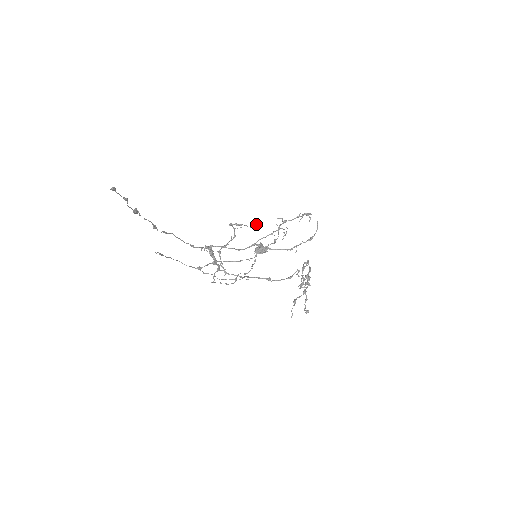
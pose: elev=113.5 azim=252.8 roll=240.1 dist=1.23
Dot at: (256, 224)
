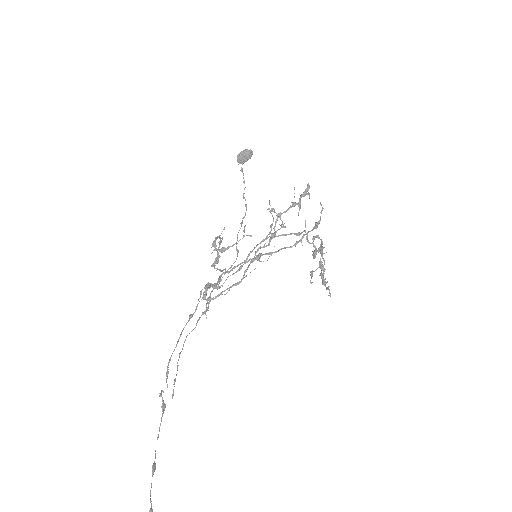
Dot at: (244, 231)
